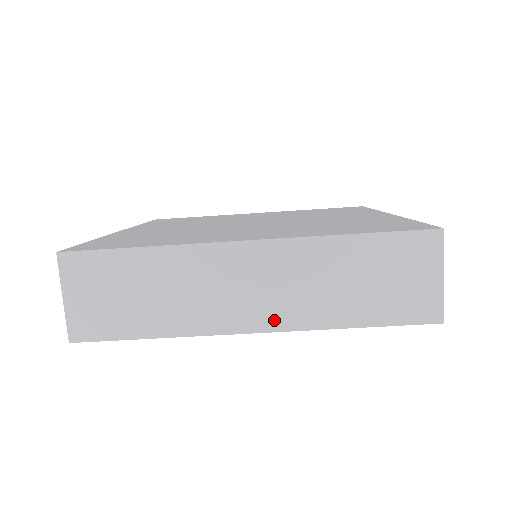
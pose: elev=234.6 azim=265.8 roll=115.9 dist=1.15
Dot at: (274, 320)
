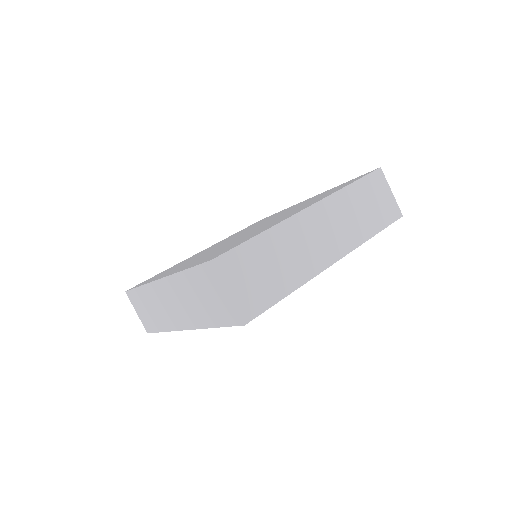
Dot at: (187, 323)
